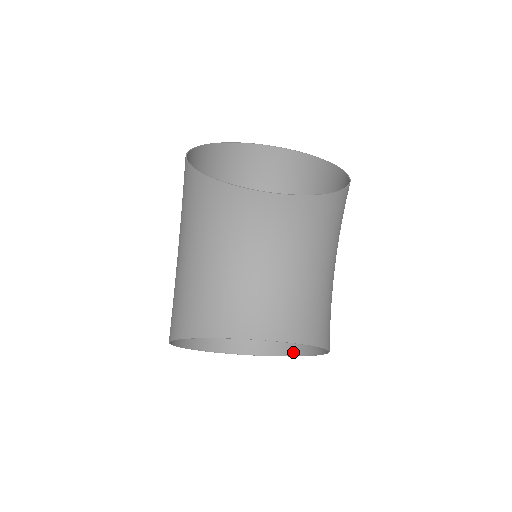
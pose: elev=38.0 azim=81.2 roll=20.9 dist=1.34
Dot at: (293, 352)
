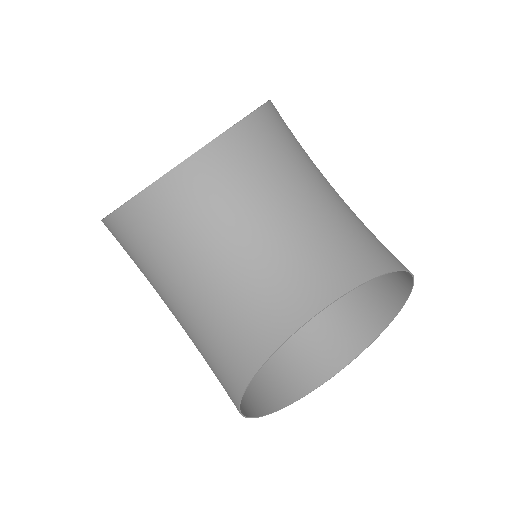
Dot at: (385, 320)
